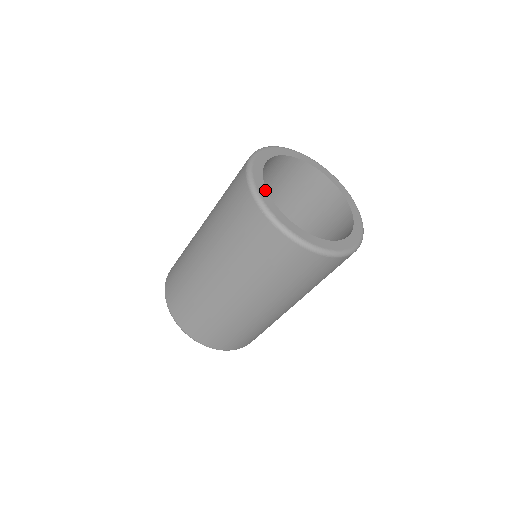
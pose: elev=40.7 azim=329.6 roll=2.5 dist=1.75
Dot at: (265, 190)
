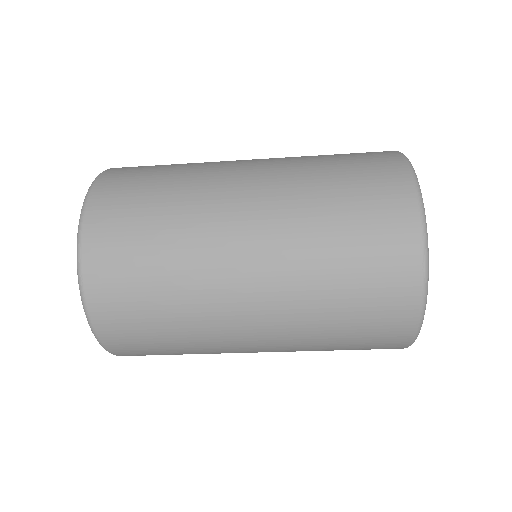
Dot at: occluded
